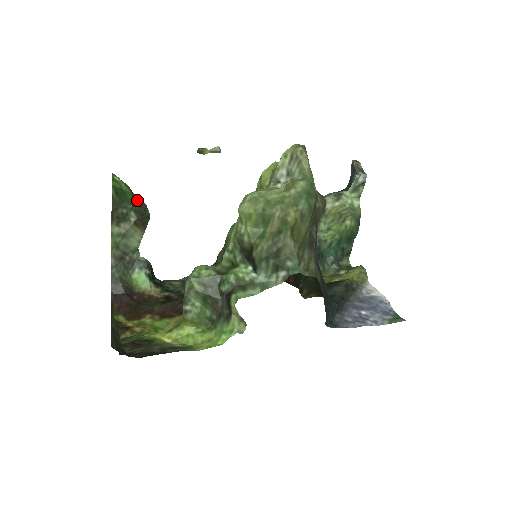
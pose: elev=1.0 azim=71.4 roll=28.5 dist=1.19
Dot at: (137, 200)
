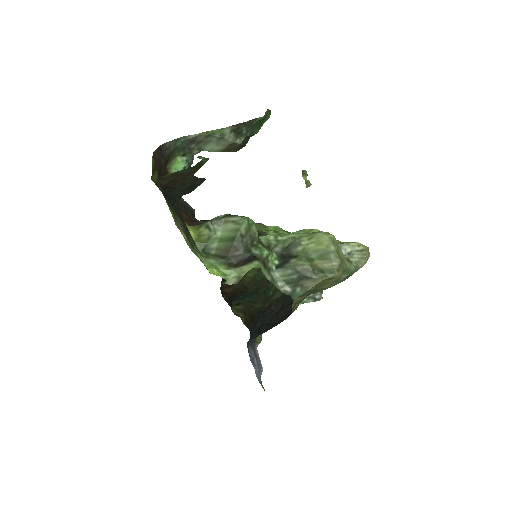
Dot at: occluded
